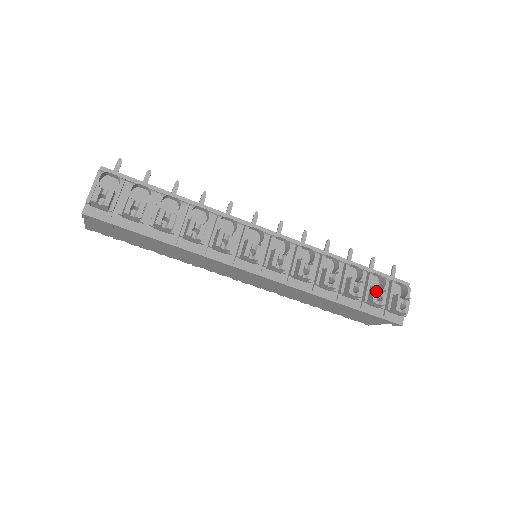
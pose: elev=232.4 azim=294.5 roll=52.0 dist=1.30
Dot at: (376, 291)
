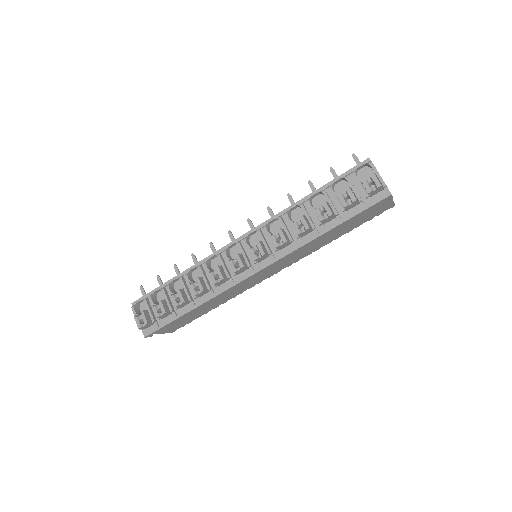
Dot at: (340, 198)
